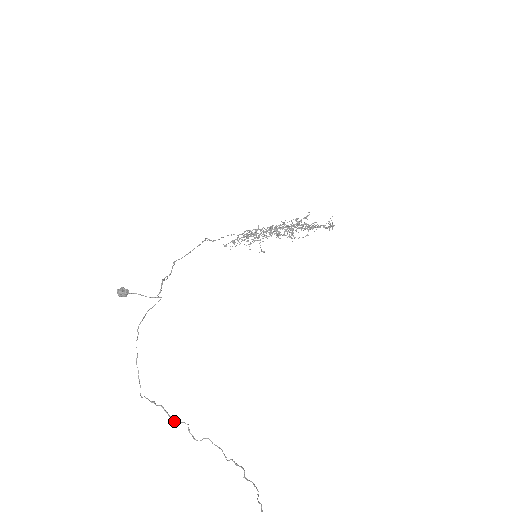
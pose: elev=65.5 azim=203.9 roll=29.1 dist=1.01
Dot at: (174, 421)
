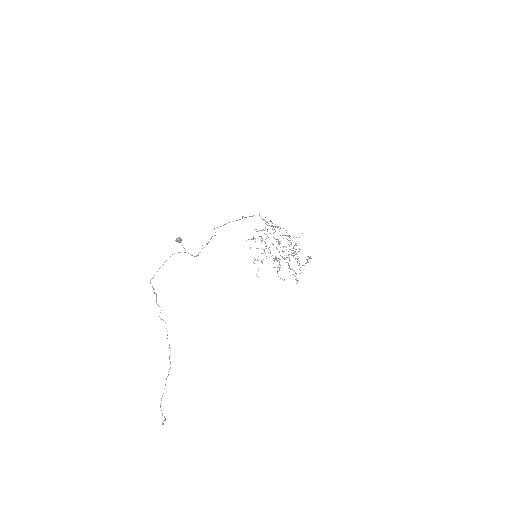
Dot at: occluded
